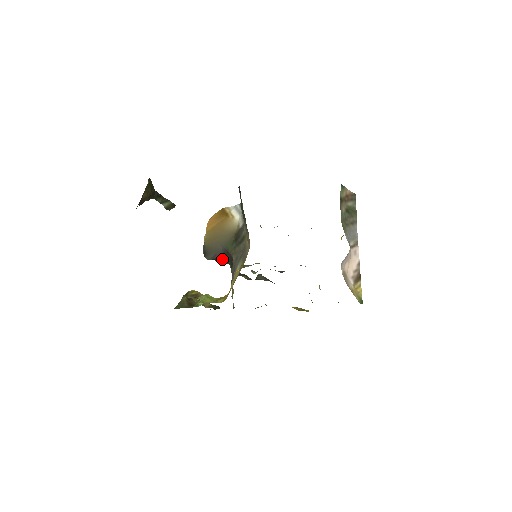
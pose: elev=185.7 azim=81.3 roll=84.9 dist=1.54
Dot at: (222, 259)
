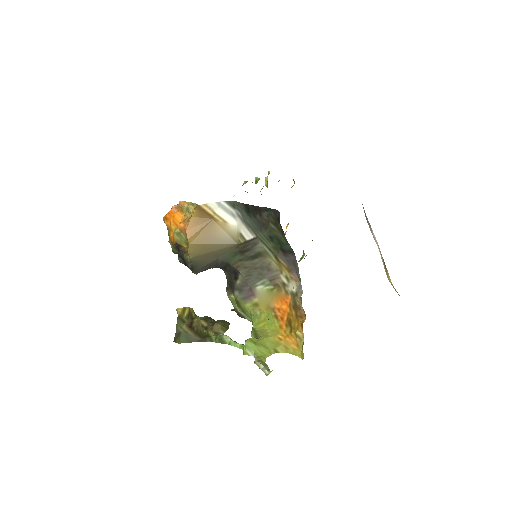
Dot at: occluded
